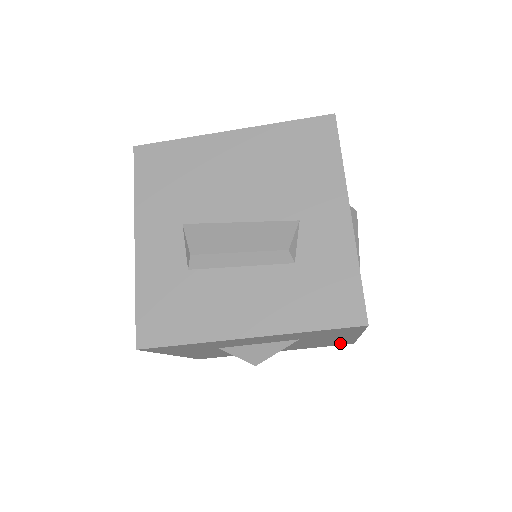
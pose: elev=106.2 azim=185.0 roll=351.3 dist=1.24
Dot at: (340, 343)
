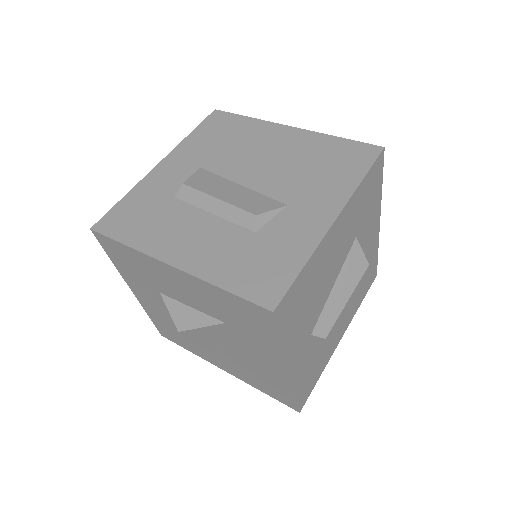
Dot at: (282, 394)
